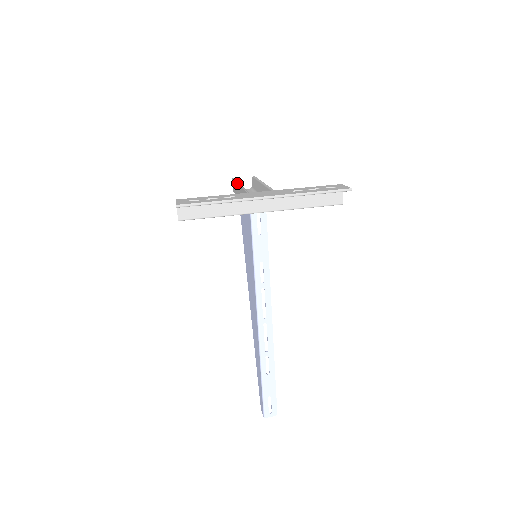
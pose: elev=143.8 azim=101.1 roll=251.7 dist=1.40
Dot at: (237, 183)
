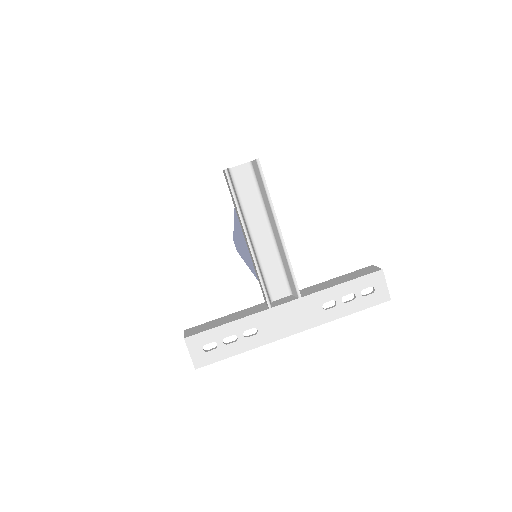
Dot at: occluded
